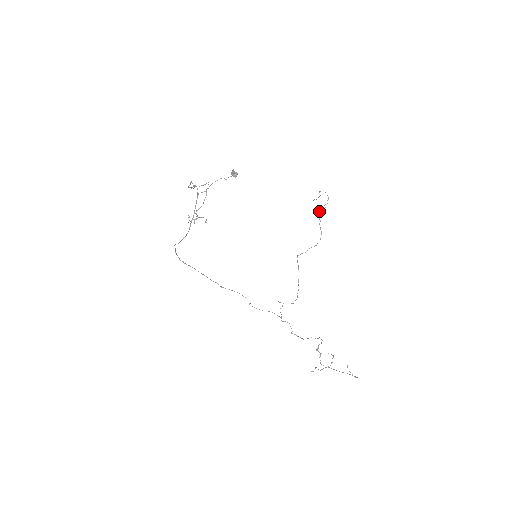
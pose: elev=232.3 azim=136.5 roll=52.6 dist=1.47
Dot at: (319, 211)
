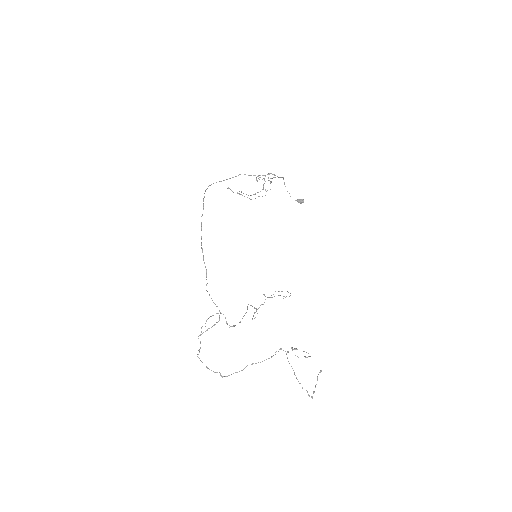
Dot at: (263, 304)
